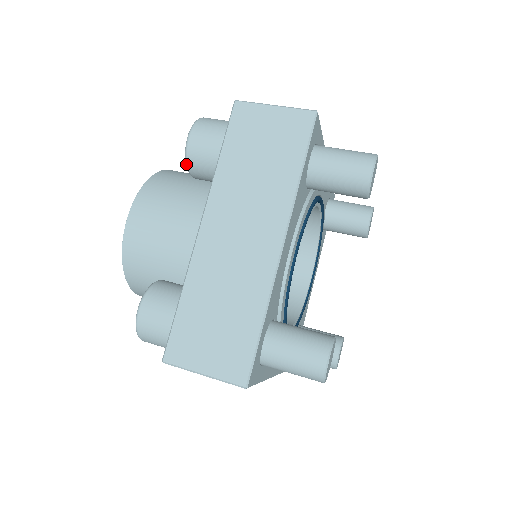
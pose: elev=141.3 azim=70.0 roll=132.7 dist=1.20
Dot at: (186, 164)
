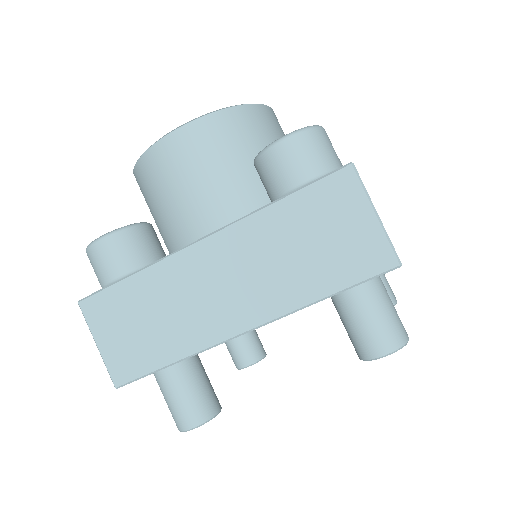
Dot at: (256, 157)
